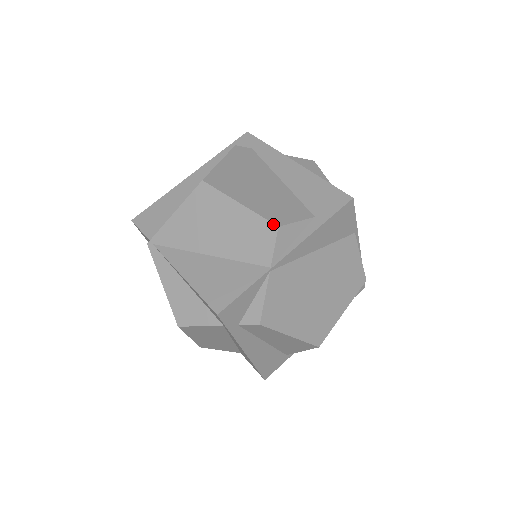
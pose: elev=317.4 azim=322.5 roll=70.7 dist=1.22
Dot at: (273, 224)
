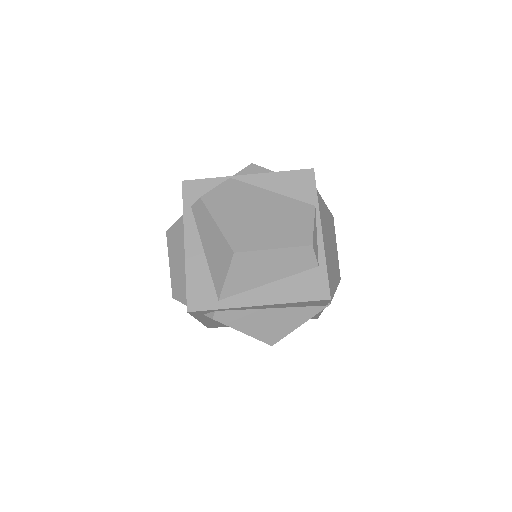
Dot at: (251, 164)
